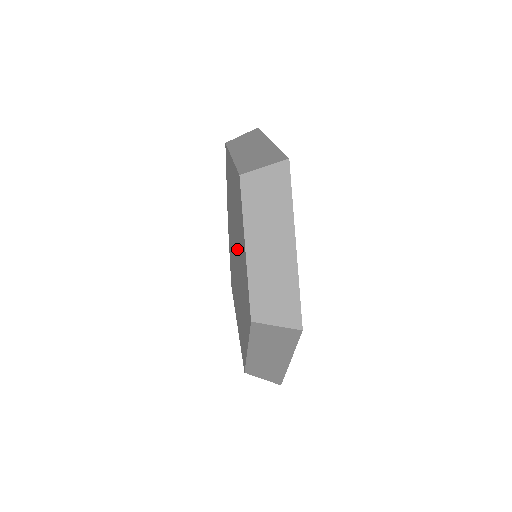
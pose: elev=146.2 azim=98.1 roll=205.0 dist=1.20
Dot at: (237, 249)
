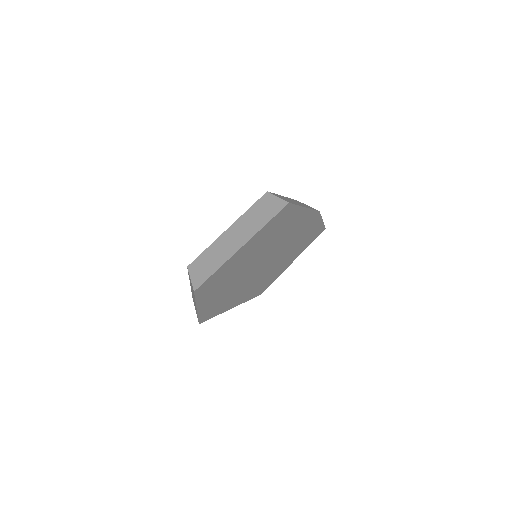
Dot at: occluded
